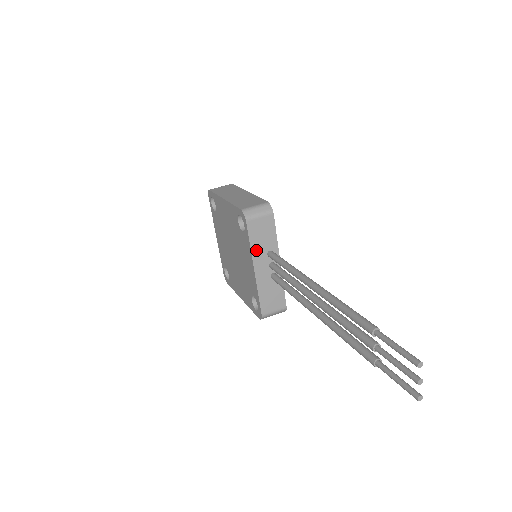
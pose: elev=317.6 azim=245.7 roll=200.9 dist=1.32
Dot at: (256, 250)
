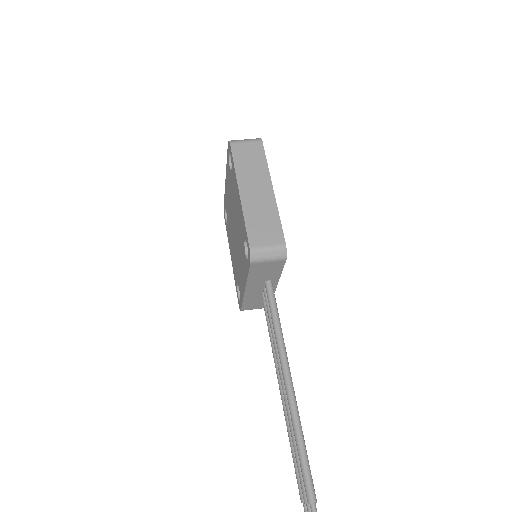
Dot at: (253, 279)
